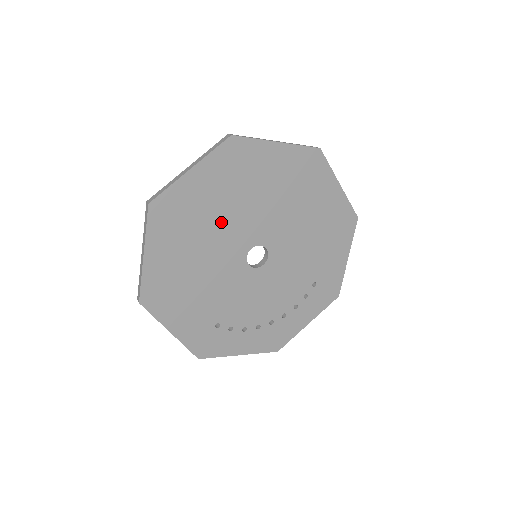
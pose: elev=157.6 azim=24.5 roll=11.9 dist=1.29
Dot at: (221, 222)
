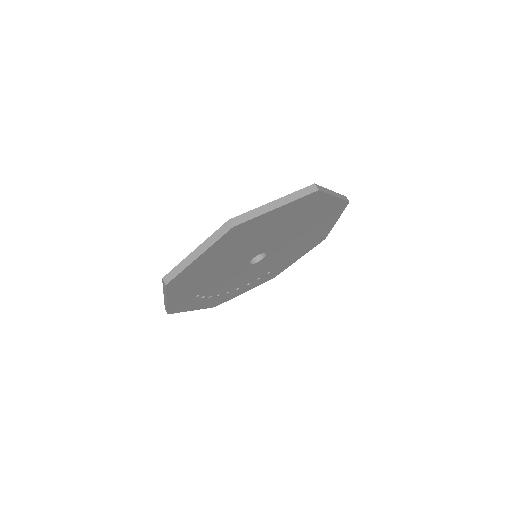
Dot at: (260, 239)
